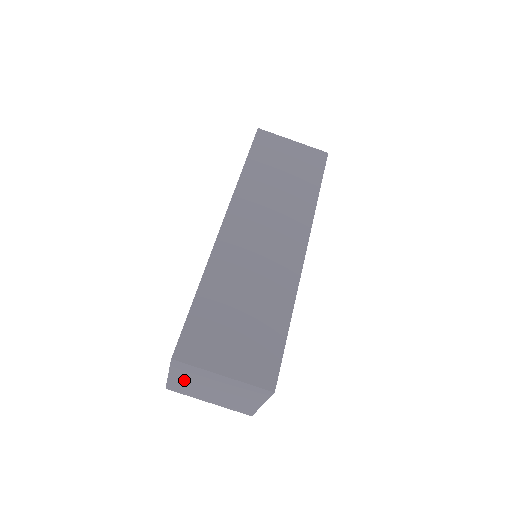
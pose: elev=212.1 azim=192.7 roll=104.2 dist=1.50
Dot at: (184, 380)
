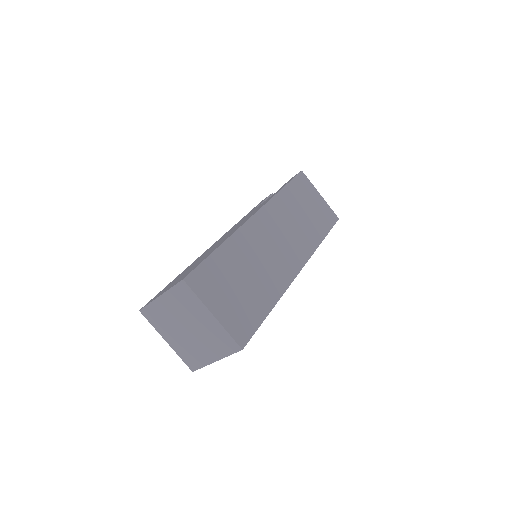
Dot at: (169, 307)
